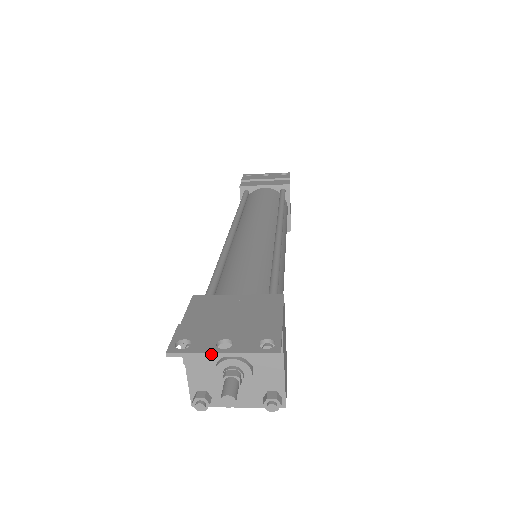
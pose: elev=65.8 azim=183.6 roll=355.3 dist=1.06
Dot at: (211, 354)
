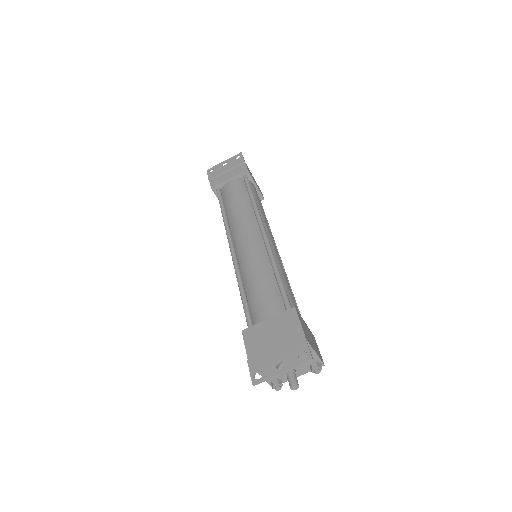
Dot at: (276, 375)
